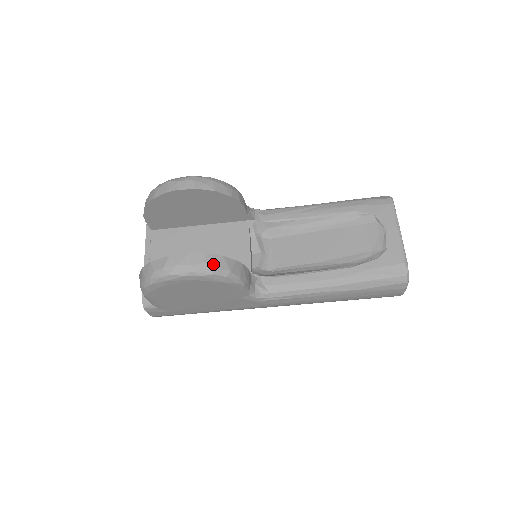
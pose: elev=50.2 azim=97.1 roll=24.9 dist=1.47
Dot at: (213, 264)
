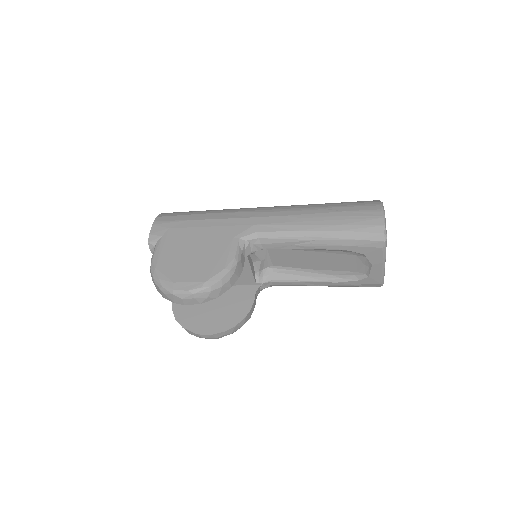
Dot at: (231, 333)
